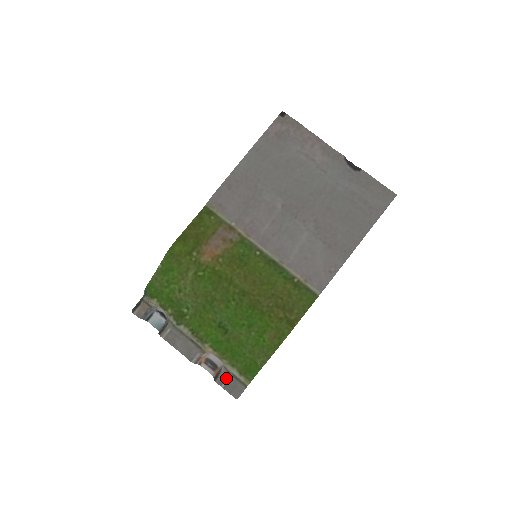
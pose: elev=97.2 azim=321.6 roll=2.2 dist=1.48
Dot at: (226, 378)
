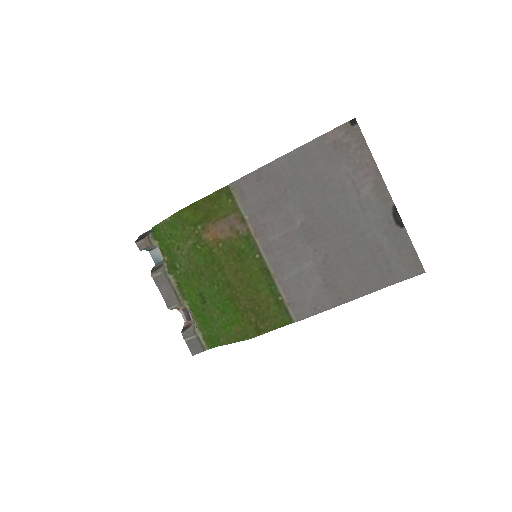
Dot at: (191, 336)
